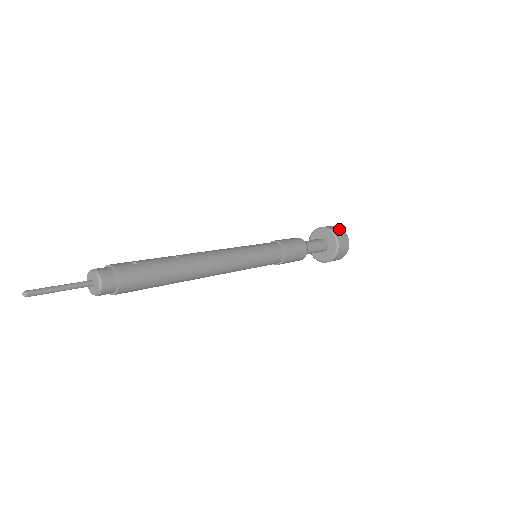
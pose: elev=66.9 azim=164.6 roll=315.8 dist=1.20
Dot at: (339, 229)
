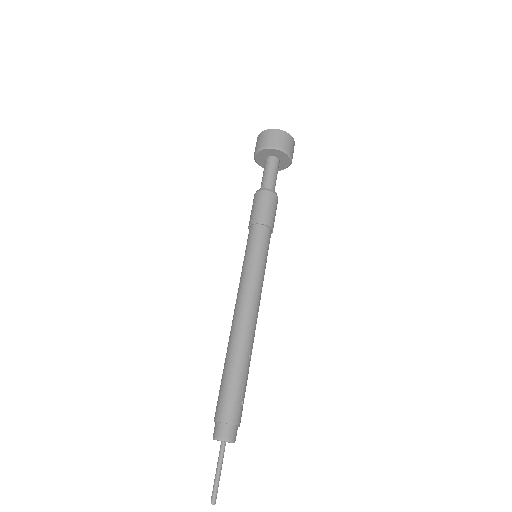
Dot at: occluded
